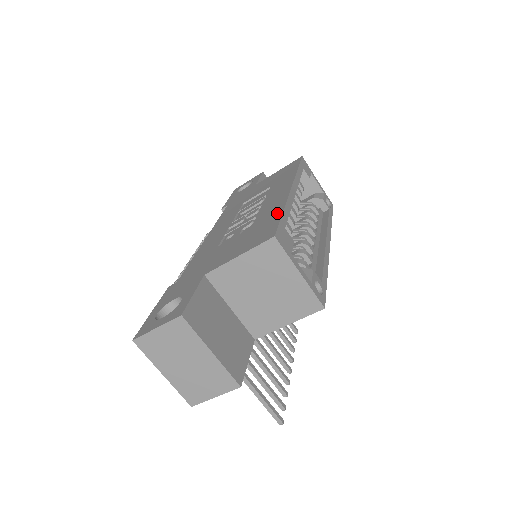
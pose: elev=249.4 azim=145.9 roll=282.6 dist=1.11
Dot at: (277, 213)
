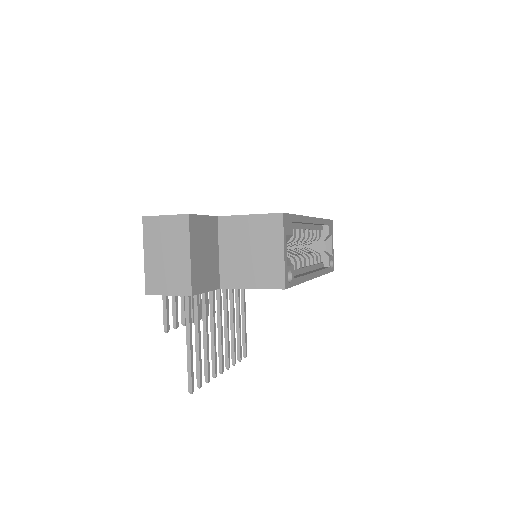
Dot at: occluded
